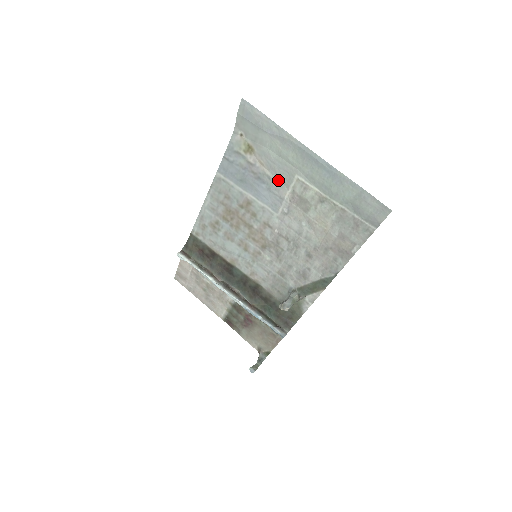
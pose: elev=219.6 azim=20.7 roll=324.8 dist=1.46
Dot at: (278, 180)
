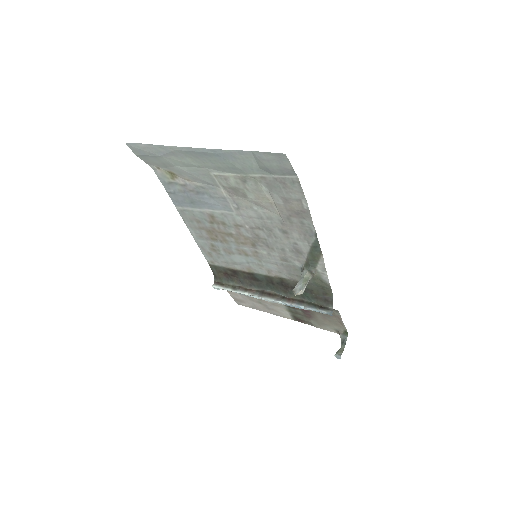
Dot at: (208, 185)
